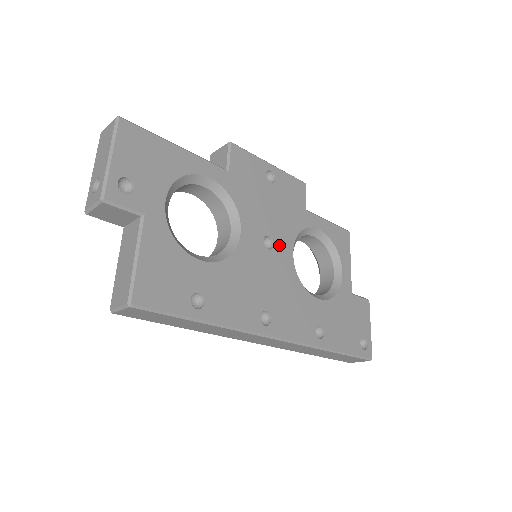
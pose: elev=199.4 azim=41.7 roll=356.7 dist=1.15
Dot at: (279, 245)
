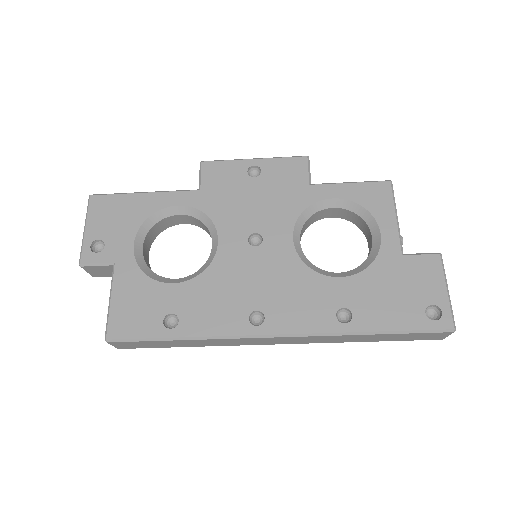
Dot at: (271, 237)
